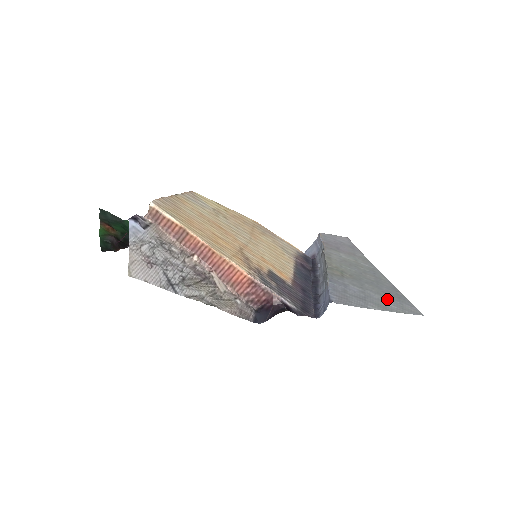
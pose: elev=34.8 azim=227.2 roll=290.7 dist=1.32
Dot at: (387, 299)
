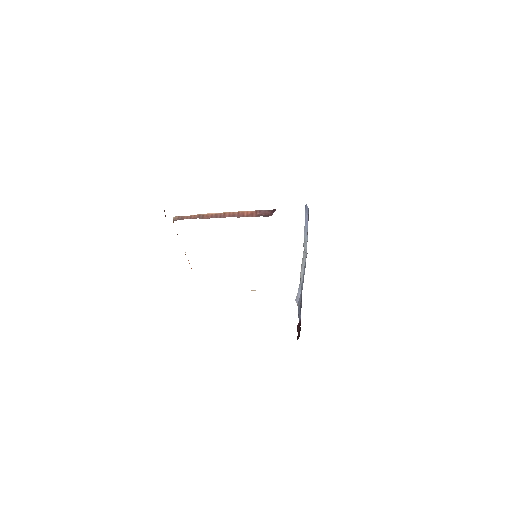
Dot at: occluded
